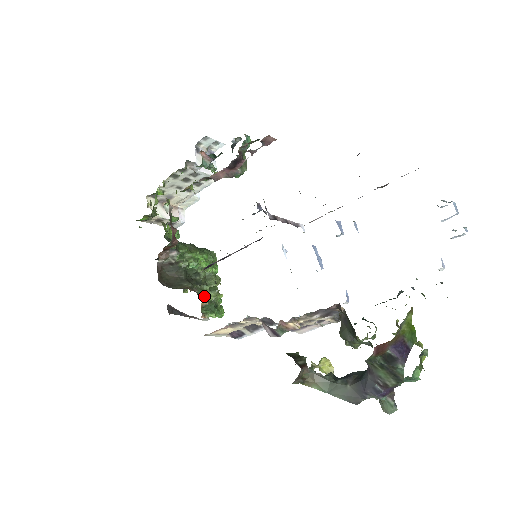
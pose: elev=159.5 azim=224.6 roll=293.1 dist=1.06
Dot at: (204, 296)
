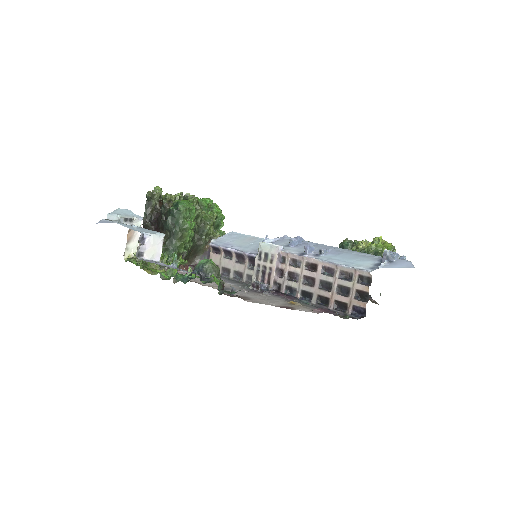
Dot at: (210, 230)
